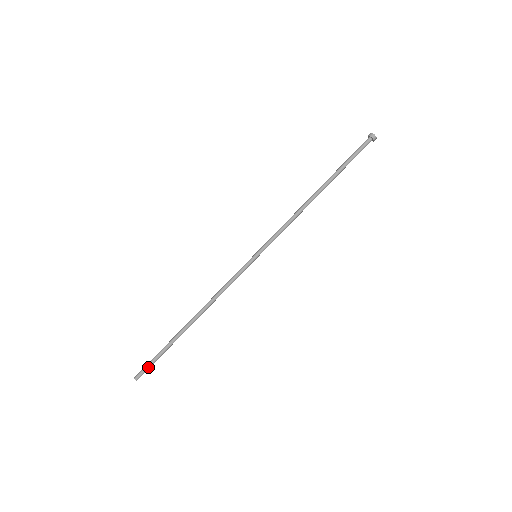
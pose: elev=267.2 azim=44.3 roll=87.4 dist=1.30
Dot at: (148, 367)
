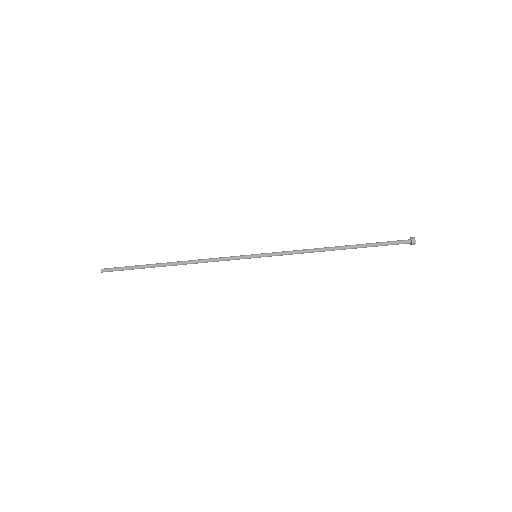
Dot at: occluded
